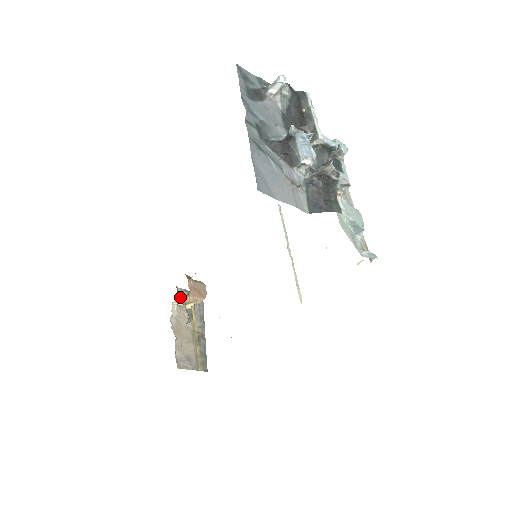
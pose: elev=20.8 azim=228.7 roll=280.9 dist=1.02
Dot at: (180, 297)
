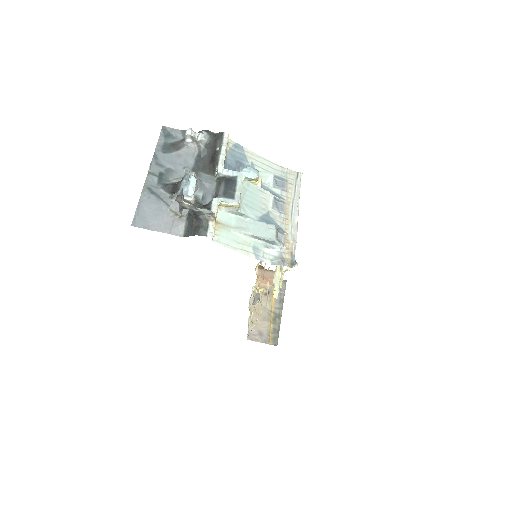
Dot at: occluded
